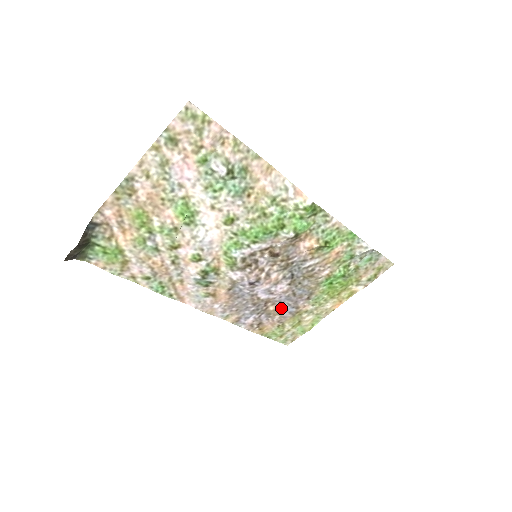
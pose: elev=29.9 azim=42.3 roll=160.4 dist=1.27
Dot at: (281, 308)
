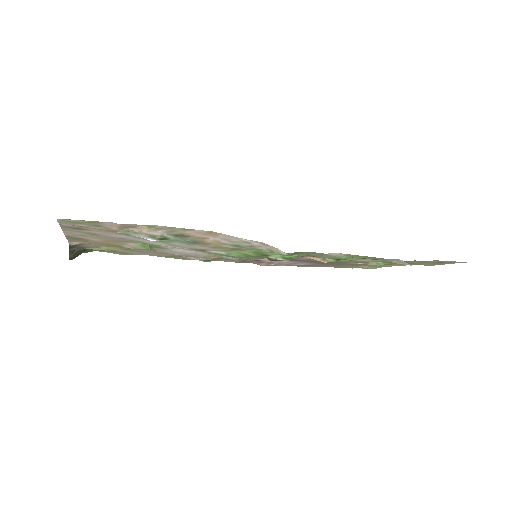
Dot at: occluded
